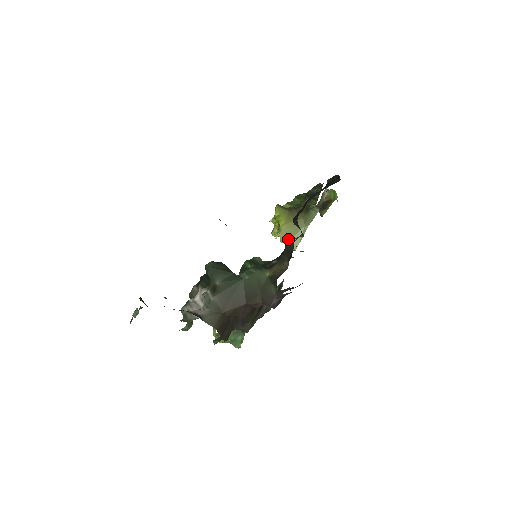
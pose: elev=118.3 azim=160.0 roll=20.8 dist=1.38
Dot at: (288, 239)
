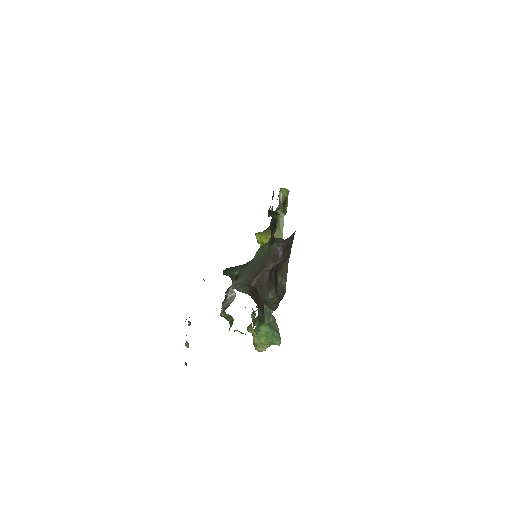
Dot at: occluded
